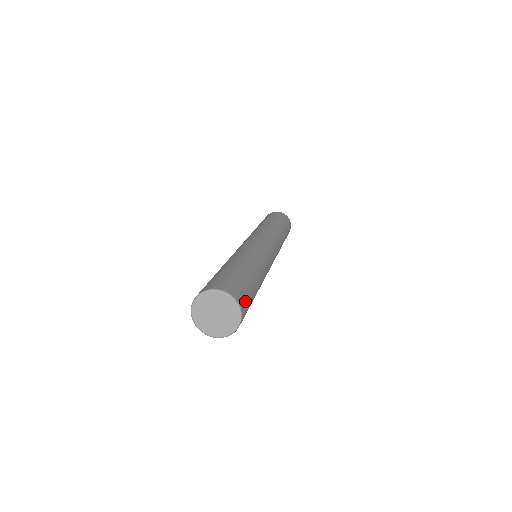
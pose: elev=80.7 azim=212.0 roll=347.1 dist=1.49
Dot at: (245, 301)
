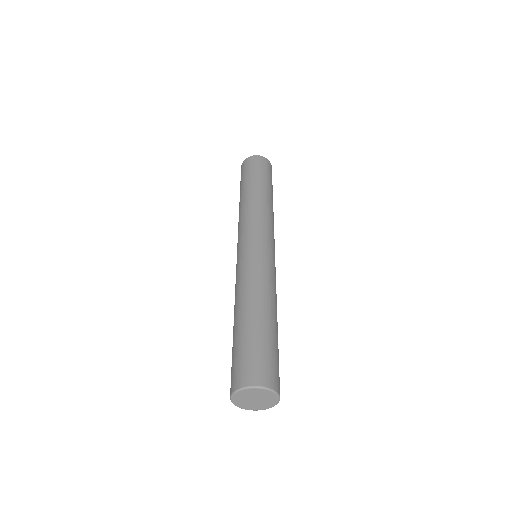
Dot at: (264, 369)
